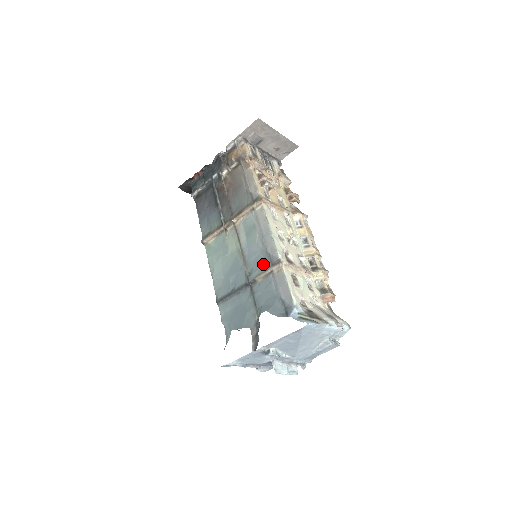
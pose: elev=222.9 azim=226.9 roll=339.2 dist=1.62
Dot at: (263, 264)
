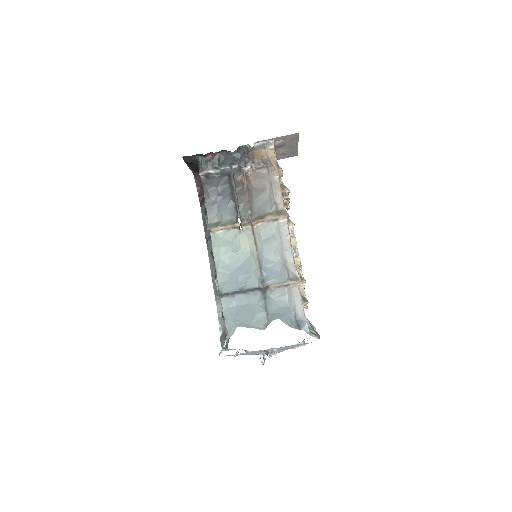
Dot at: (280, 275)
